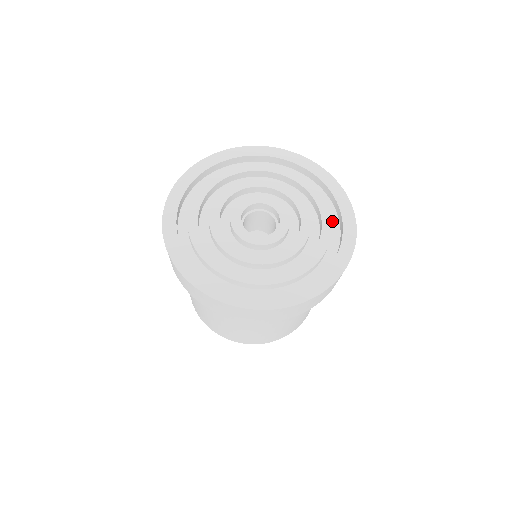
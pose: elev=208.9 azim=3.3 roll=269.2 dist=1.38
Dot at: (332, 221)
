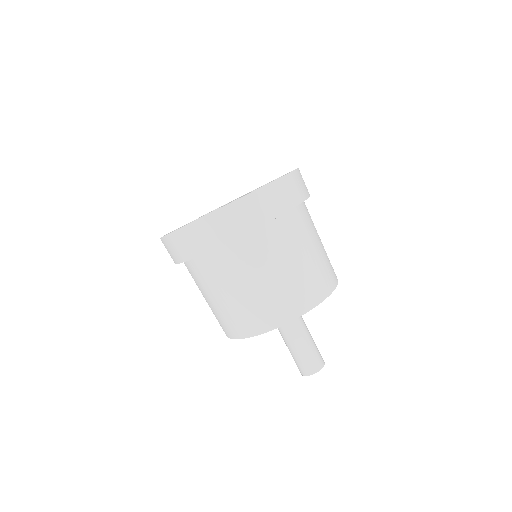
Dot at: occluded
